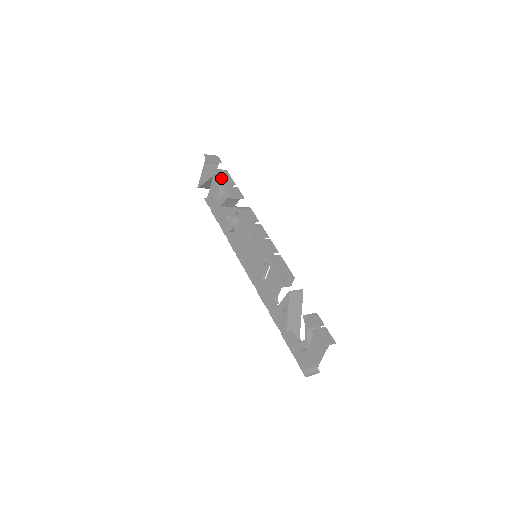
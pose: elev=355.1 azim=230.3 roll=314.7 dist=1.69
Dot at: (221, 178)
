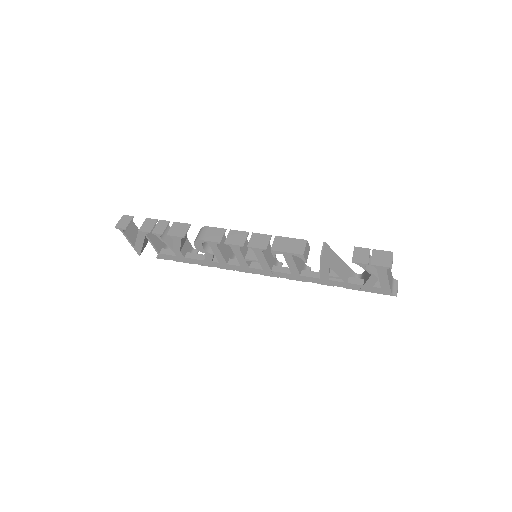
Dot at: (154, 231)
